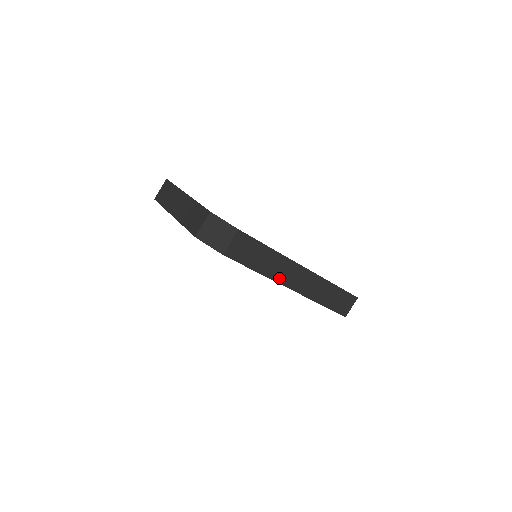
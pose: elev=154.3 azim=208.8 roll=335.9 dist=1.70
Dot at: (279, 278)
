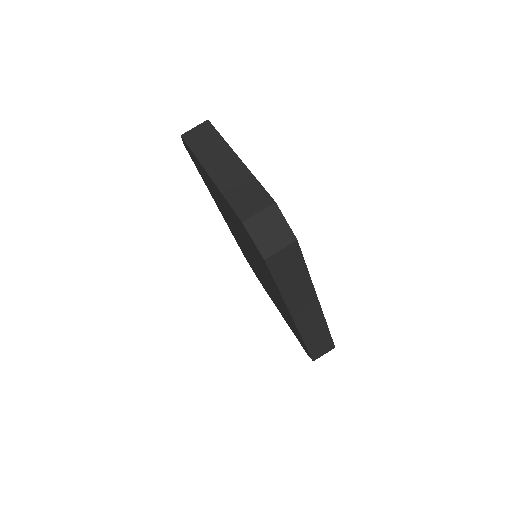
Dot at: (292, 305)
